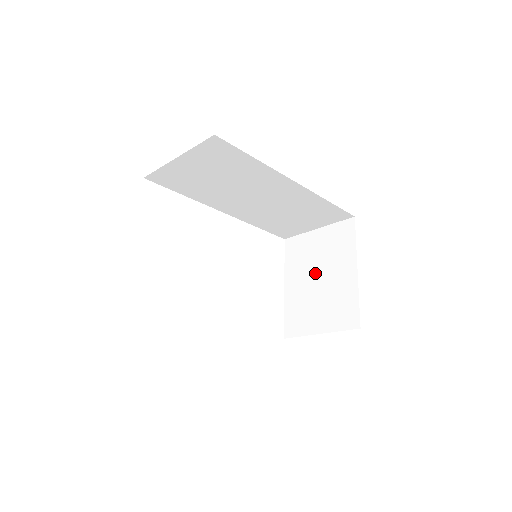
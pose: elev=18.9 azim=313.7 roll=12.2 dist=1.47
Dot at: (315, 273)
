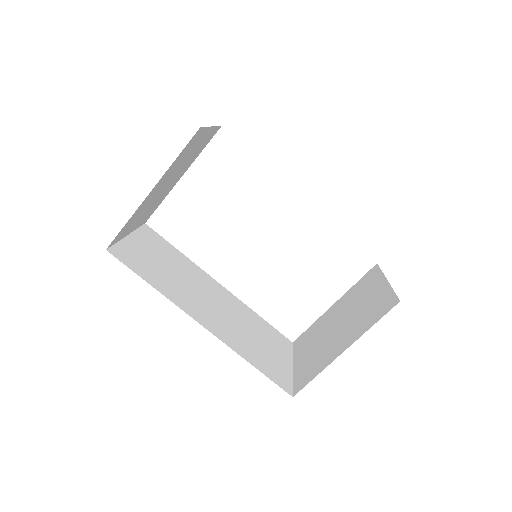
Dot at: (343, 317)
